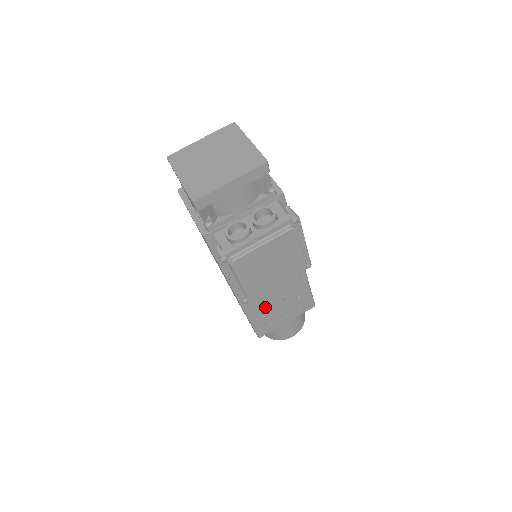
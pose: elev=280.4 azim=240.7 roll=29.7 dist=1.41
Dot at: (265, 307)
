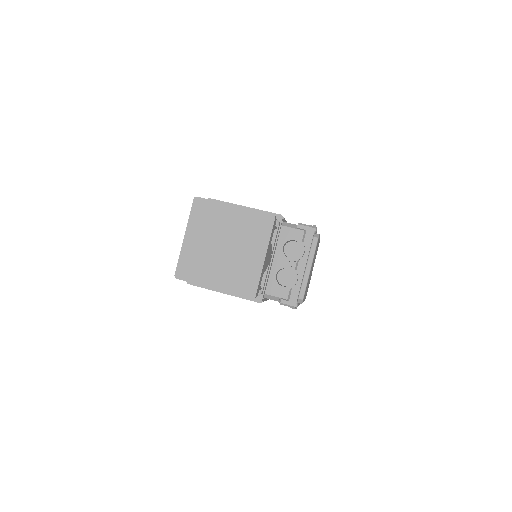
Dot at: occluded
